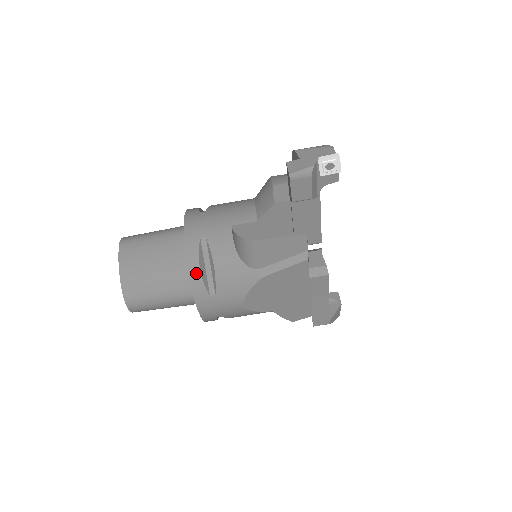
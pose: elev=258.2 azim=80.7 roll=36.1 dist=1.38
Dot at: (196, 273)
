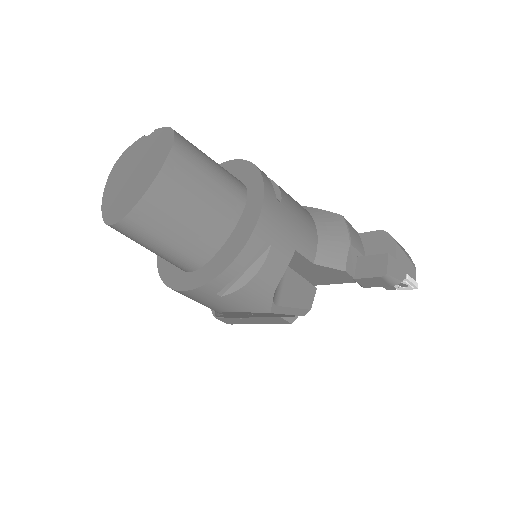
Dot at: (233, 272)
